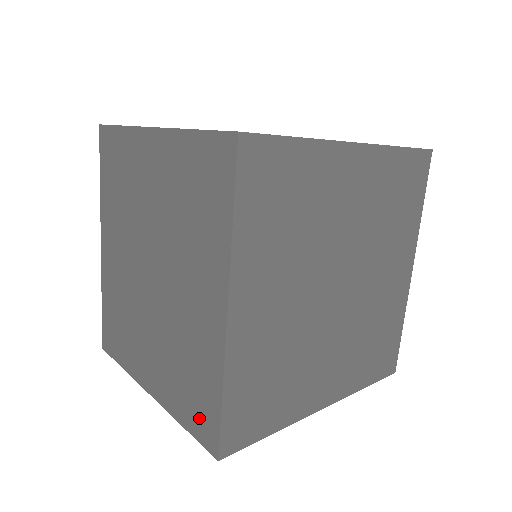
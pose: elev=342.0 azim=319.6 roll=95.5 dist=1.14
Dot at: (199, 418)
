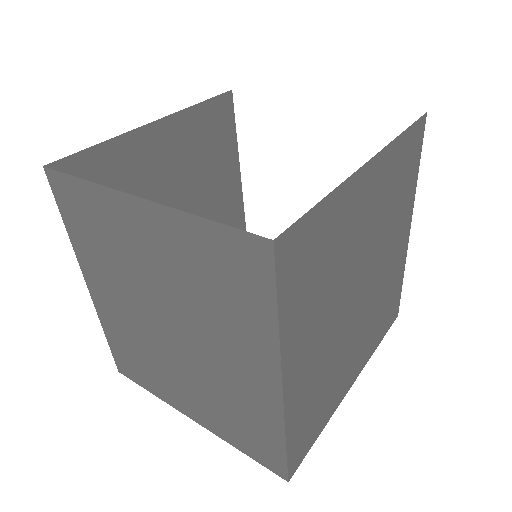
Dot at: (260, 451)
